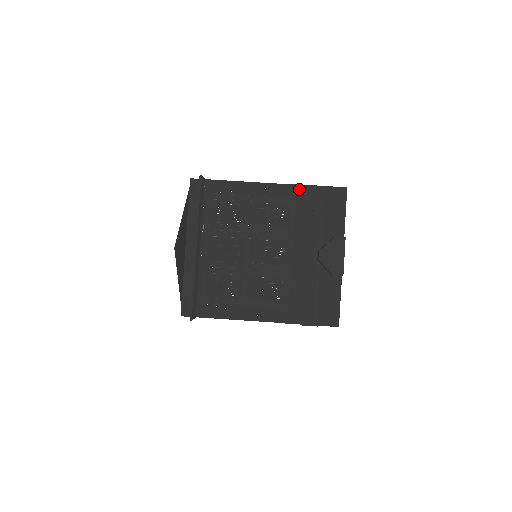
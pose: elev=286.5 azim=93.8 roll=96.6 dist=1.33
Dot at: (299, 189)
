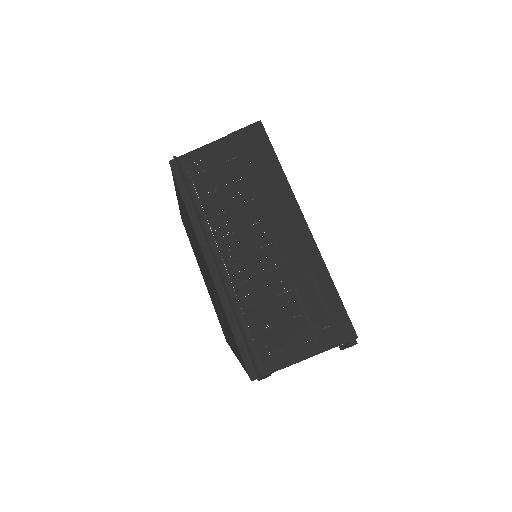
Dot at: occluded
